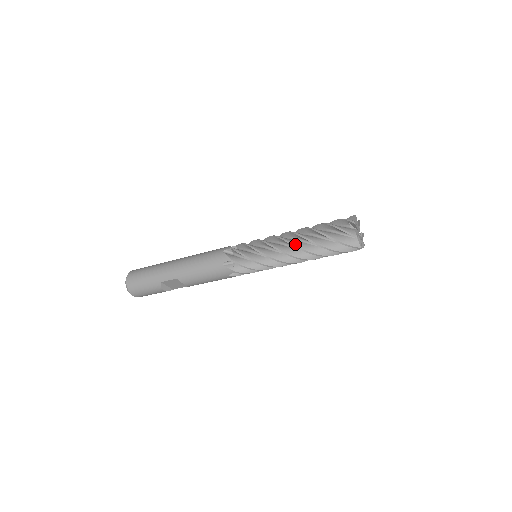
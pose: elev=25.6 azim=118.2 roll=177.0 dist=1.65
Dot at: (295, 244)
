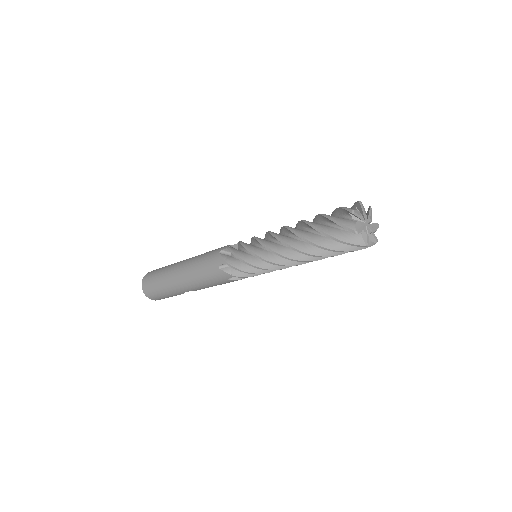
Dot at: (295, 259)
